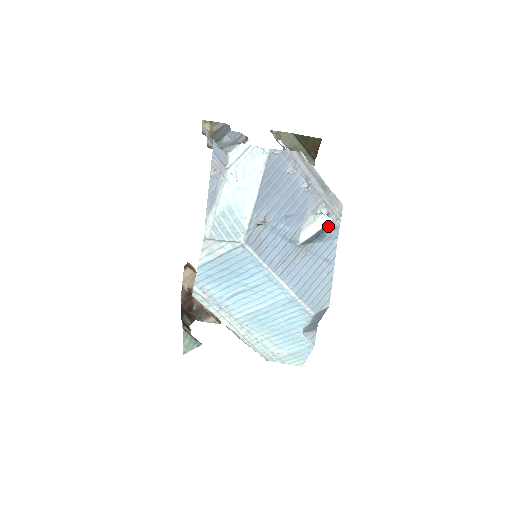
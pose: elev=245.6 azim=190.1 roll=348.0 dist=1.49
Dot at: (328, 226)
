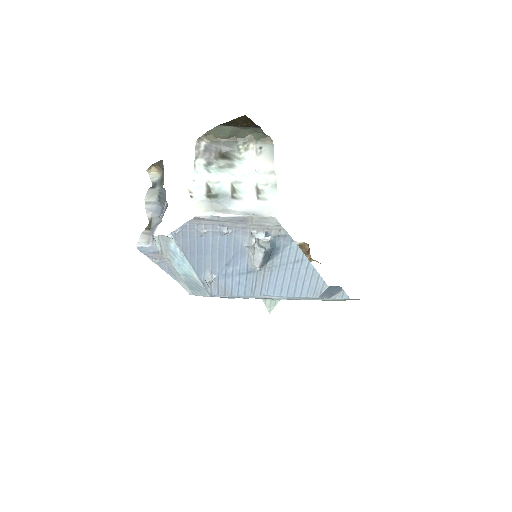
Dot at: (268, 251)
